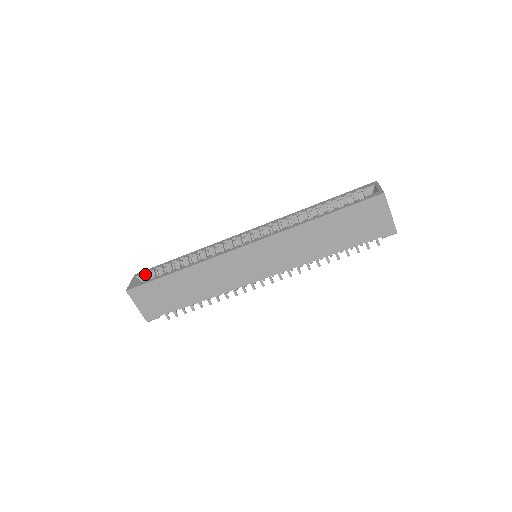
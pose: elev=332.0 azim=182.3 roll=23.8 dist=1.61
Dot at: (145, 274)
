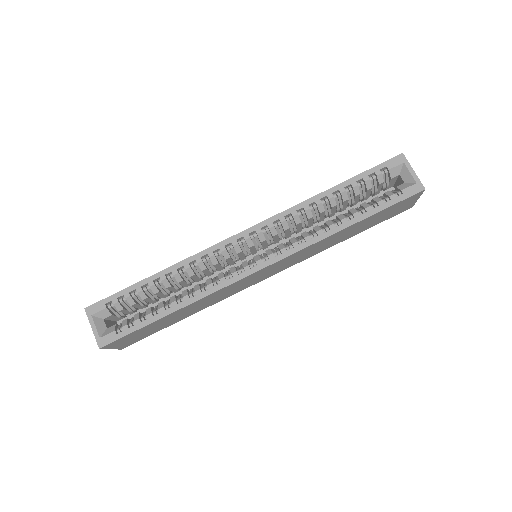
Dot at: (106, 310)
